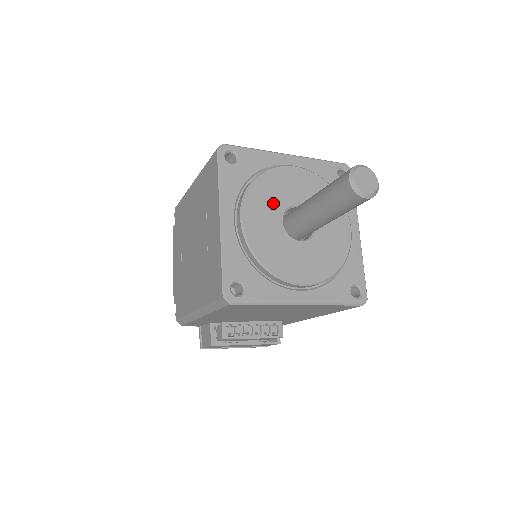
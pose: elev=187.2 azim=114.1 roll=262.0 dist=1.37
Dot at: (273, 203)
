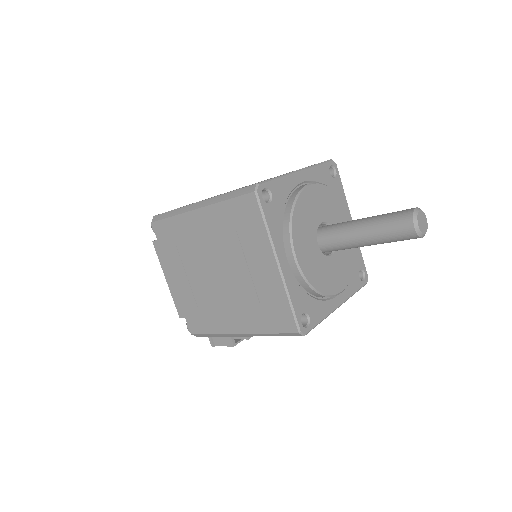
Dot at: (309, 230)
